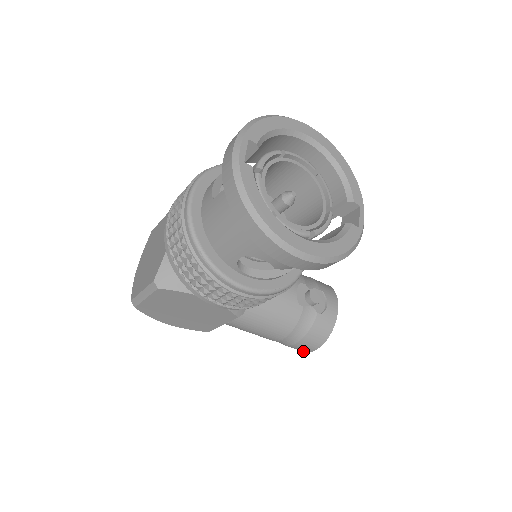
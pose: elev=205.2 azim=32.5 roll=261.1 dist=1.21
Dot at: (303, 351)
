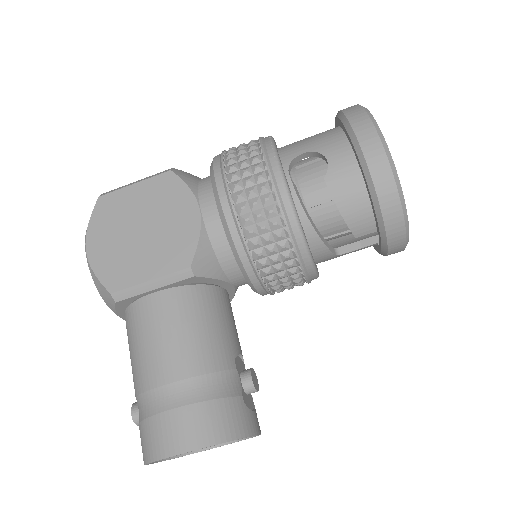
Dot at: (165, 450)
